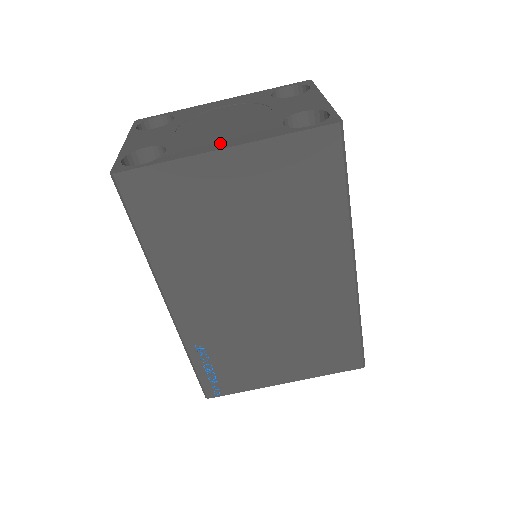
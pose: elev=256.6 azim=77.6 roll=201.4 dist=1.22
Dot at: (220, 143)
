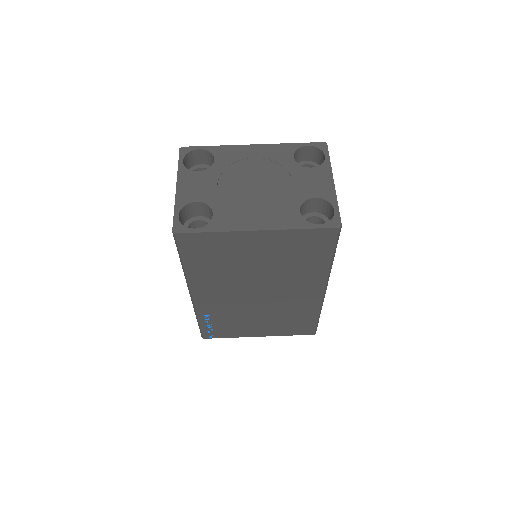
Dot at: (254, 221)
